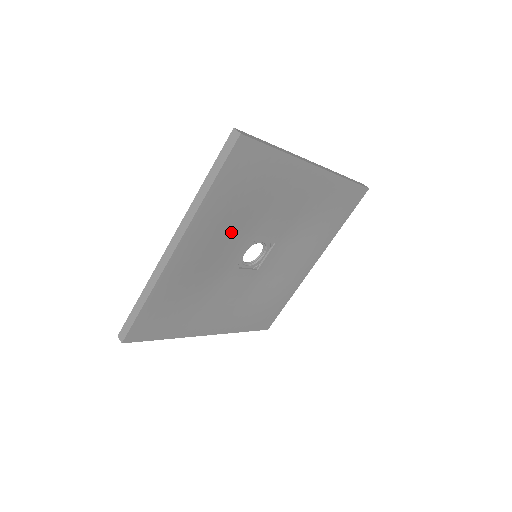
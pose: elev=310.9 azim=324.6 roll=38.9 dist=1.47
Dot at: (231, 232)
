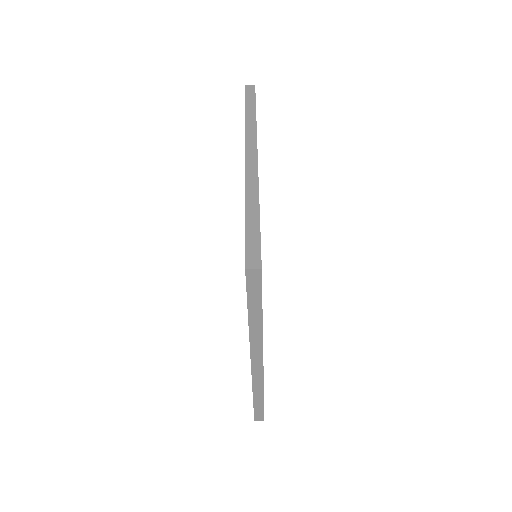
Dot at: occluded
